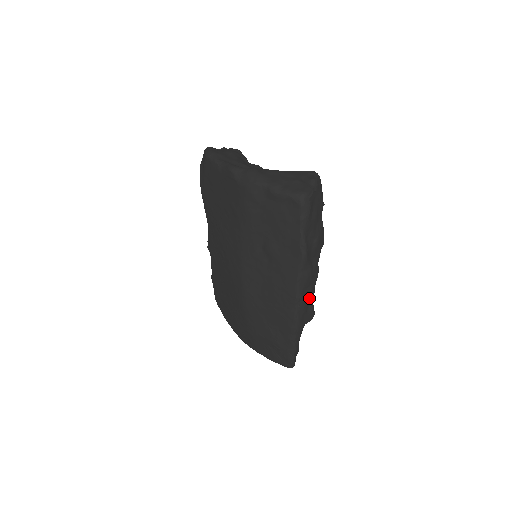
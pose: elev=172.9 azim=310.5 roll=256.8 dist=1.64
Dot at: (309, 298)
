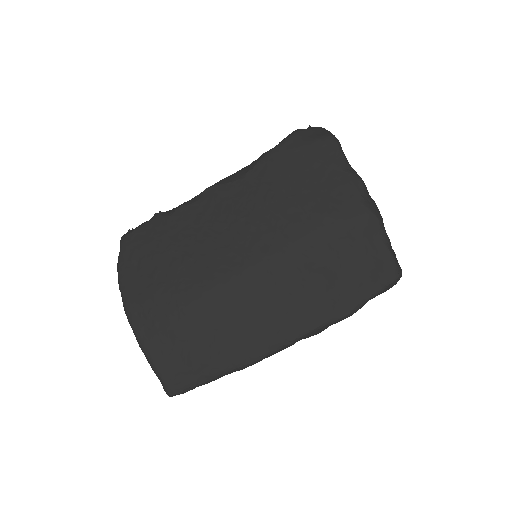
Dot at: occluded
